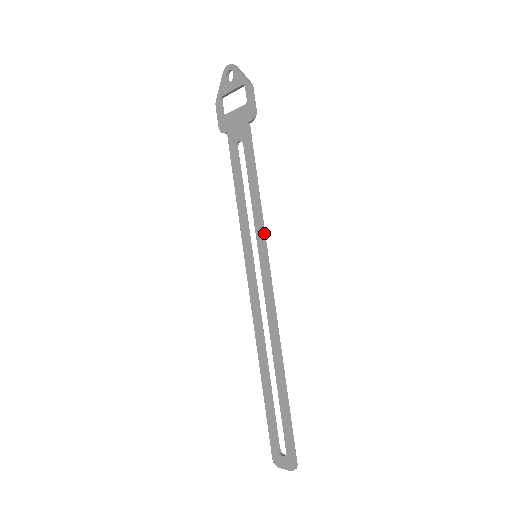
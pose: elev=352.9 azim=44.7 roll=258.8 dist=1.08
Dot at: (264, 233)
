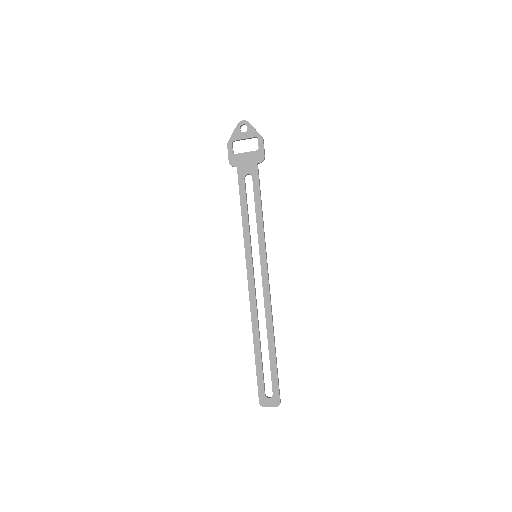
Dot at: occluded
